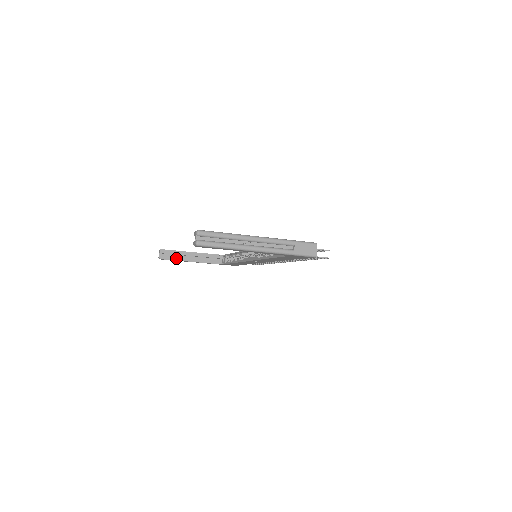
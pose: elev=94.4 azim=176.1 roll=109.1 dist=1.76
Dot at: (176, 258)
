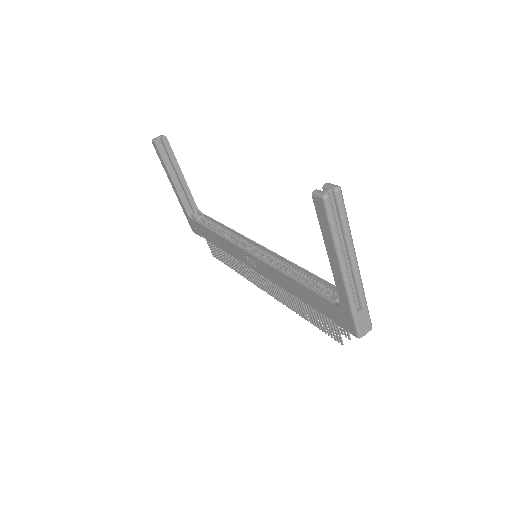
Dot at: (166, 161)
